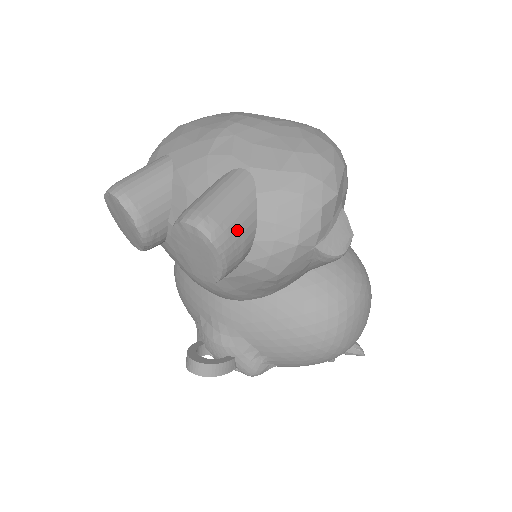
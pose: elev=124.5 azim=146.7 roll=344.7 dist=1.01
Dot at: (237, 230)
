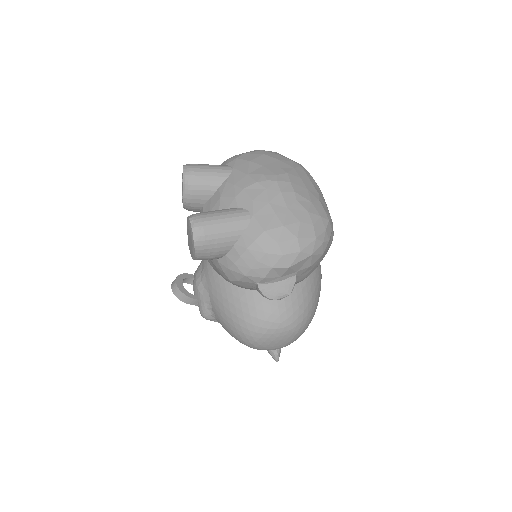
Dot at: (215, 244)
